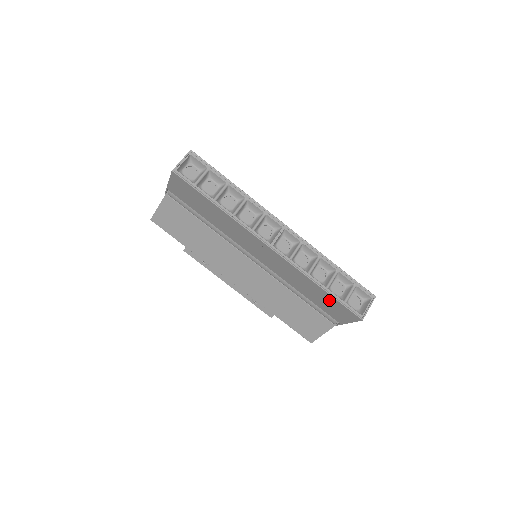
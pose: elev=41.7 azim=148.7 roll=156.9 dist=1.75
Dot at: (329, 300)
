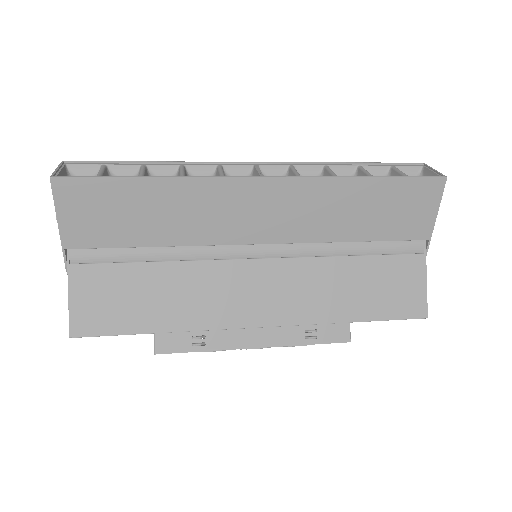
Dot at: (389, 195)
